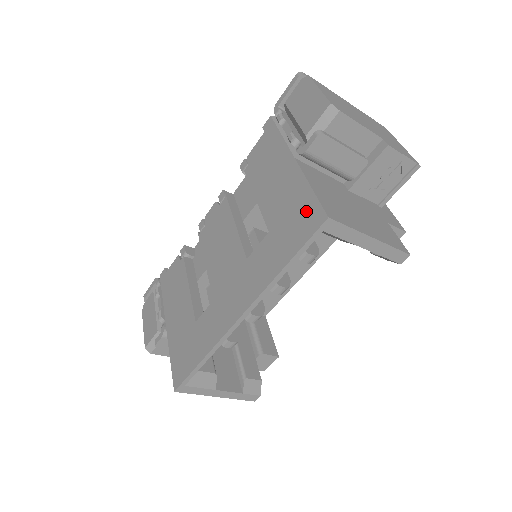
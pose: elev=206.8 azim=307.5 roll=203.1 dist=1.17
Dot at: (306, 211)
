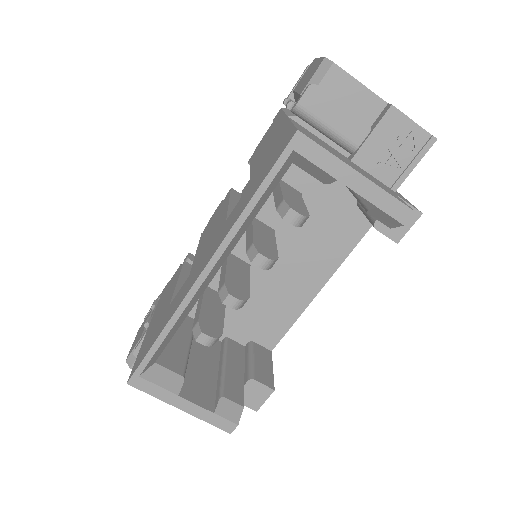
Dot at: (282, 142)
